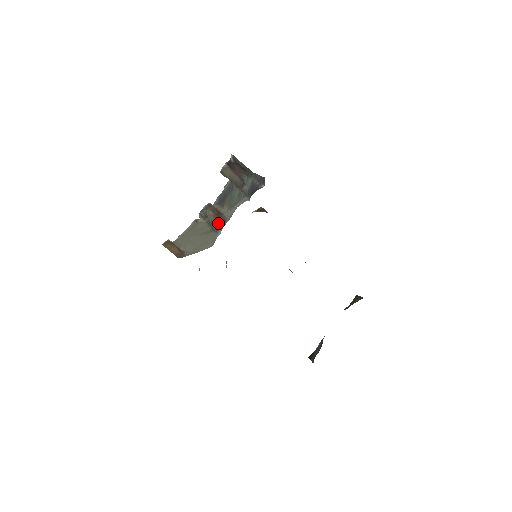
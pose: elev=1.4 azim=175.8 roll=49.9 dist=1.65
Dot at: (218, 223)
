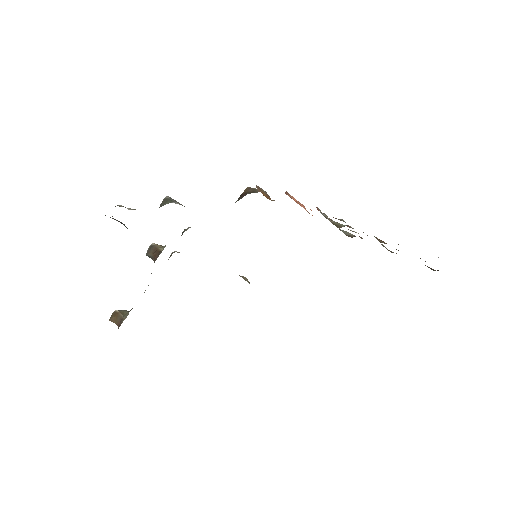
Dot at: occluded
